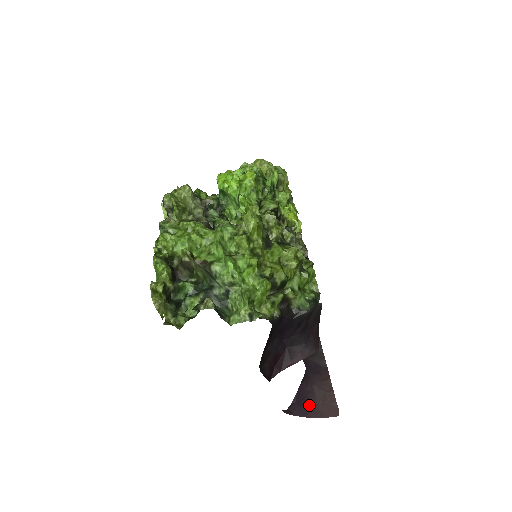
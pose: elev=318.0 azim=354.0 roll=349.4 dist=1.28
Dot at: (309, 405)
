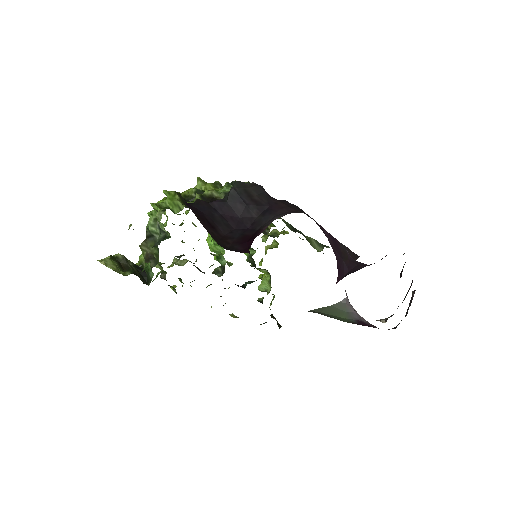
Dot at: occluded
